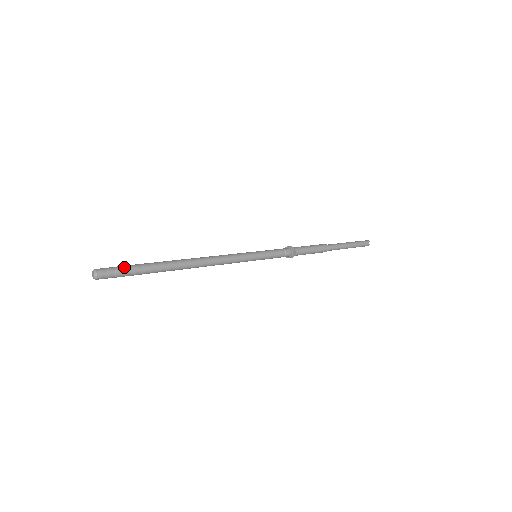
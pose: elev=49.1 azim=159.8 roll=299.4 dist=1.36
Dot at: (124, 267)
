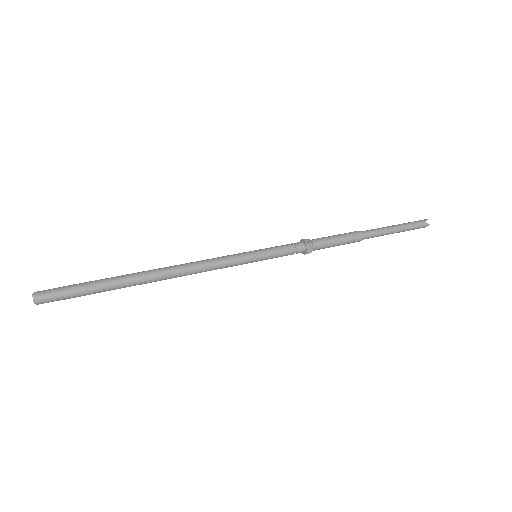
Dot at: (71, 285)
